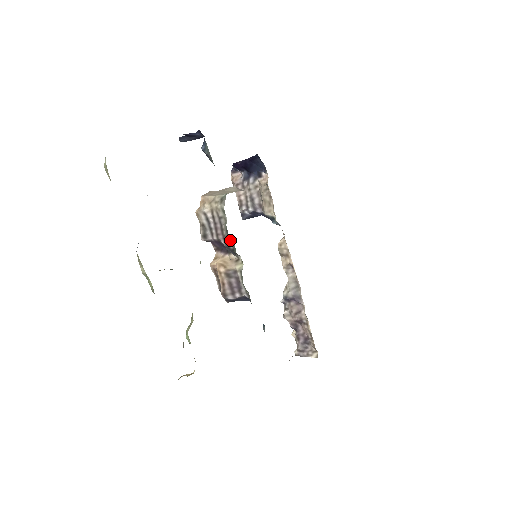
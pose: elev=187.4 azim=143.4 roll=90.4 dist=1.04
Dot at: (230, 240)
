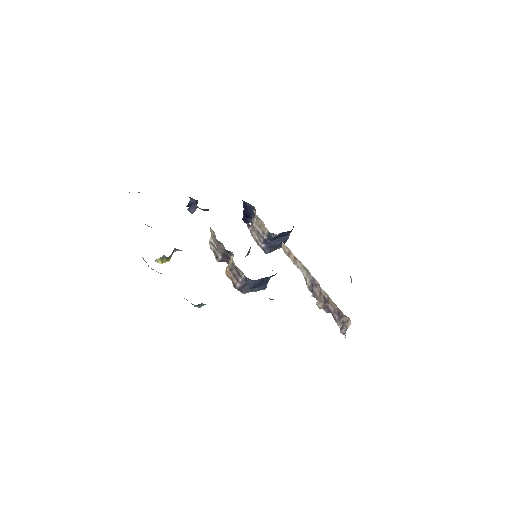
Dot at: (221, 245)
